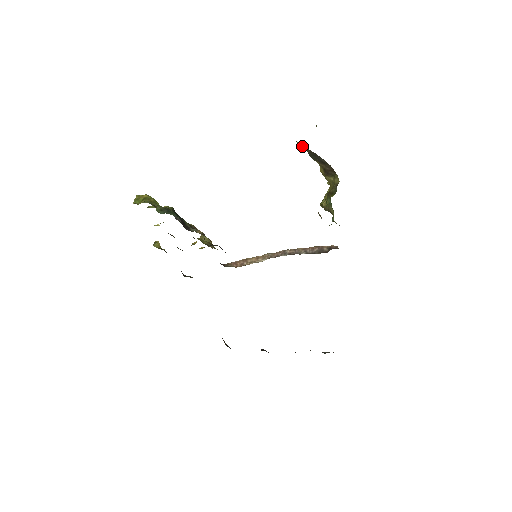
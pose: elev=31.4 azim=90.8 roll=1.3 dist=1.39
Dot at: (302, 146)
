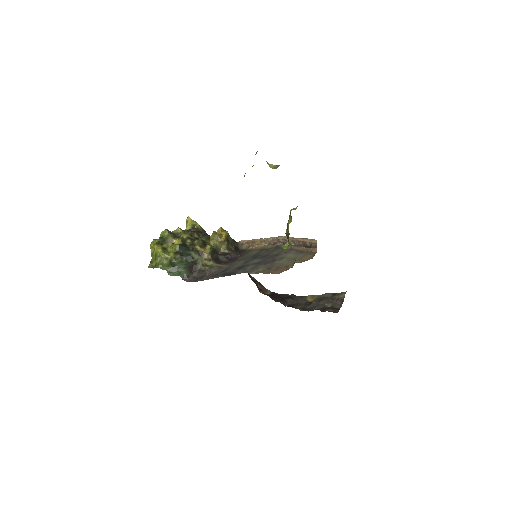
Dot at: occluded
